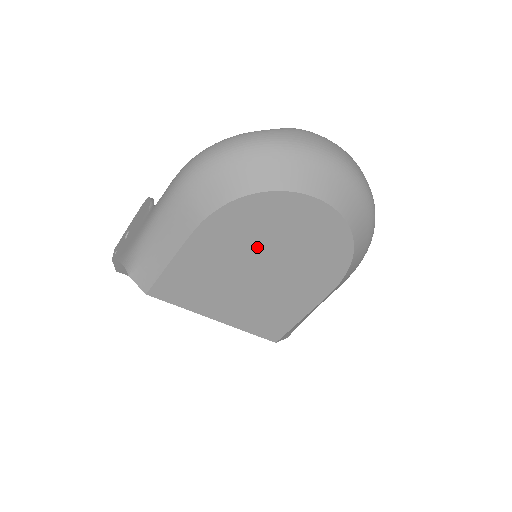
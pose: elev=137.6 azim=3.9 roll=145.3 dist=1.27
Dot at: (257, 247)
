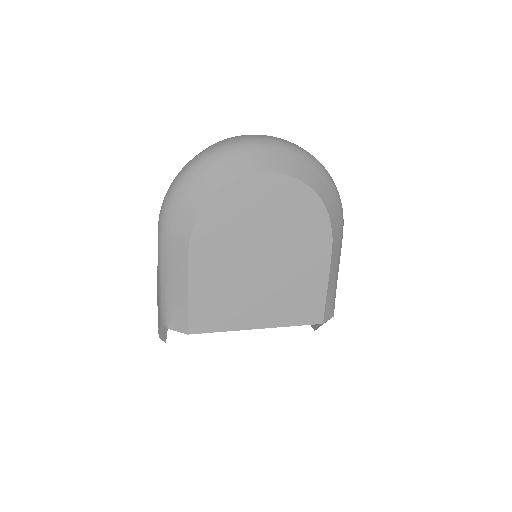
Dot at: (244, 240)
